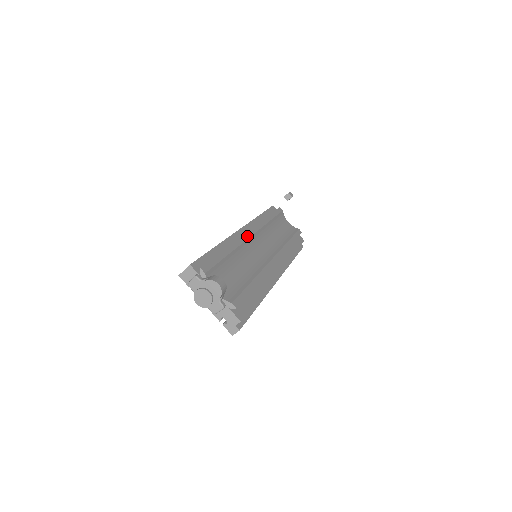
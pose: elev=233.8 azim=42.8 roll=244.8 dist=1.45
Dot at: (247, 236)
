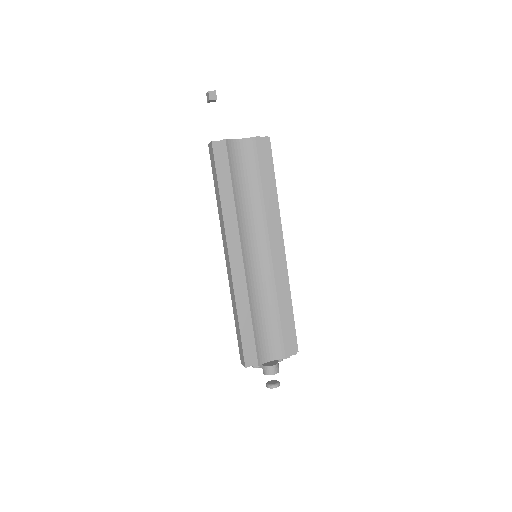
Dot at: (242, 269)
